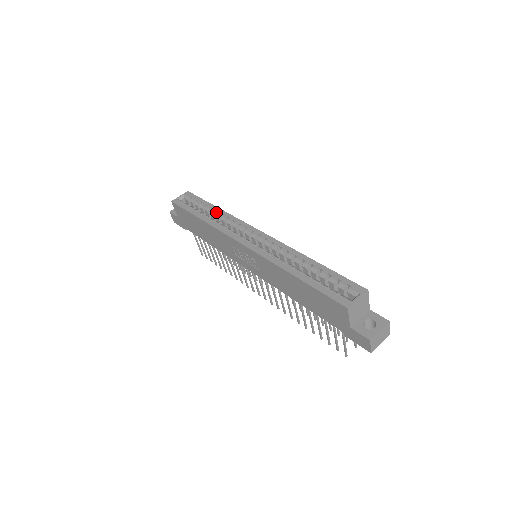
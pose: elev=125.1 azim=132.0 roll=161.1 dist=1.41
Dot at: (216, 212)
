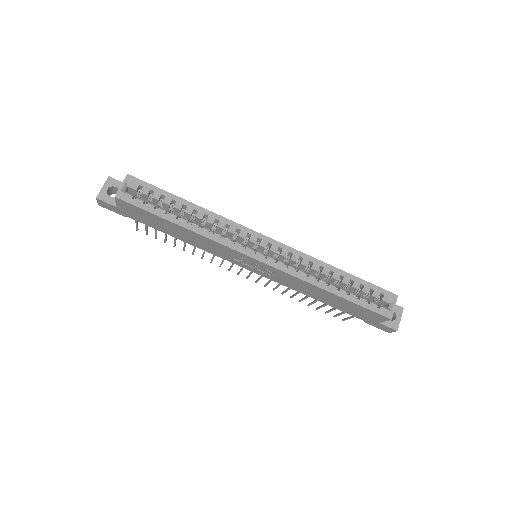
Dot at: (193, 210)
